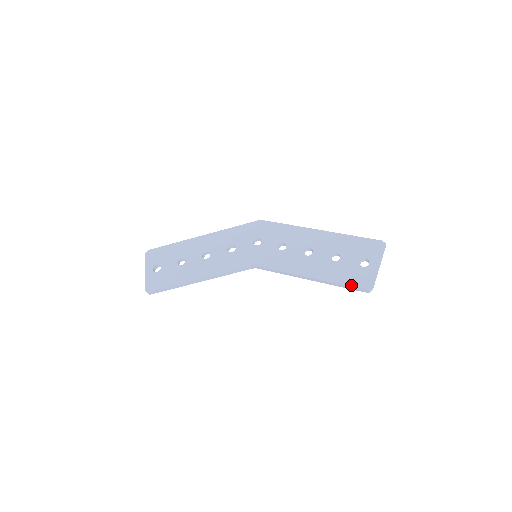
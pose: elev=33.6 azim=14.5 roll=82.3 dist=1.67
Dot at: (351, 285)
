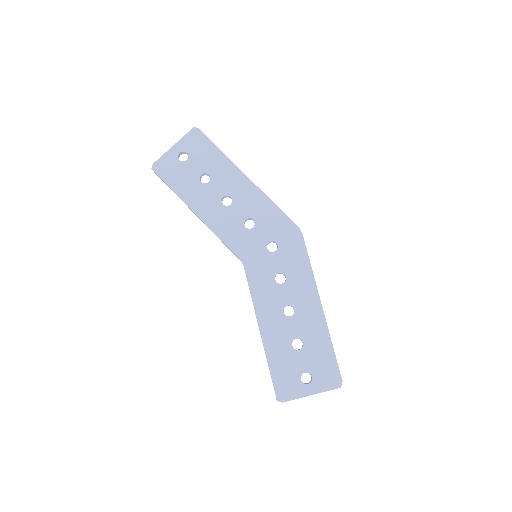
Dot at: (274, 380)
